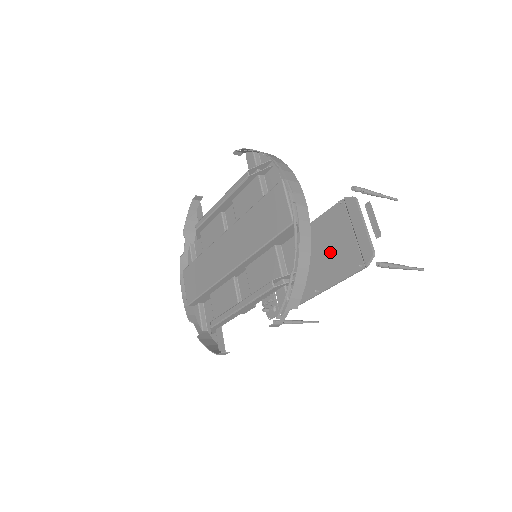
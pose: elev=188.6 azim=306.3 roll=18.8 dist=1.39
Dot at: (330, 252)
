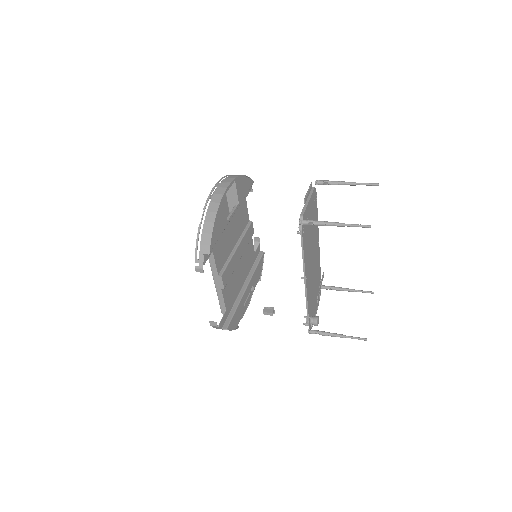
Dot at: occluded
